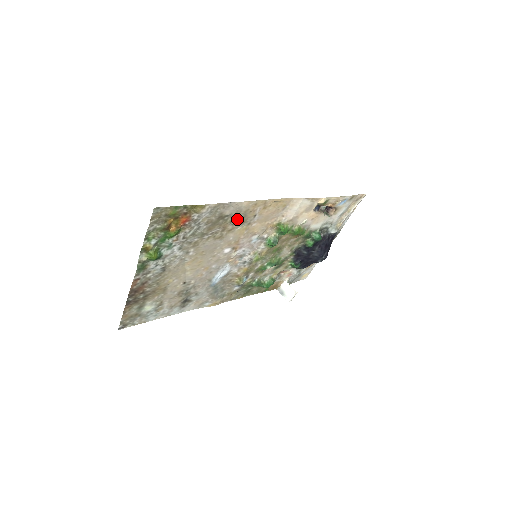
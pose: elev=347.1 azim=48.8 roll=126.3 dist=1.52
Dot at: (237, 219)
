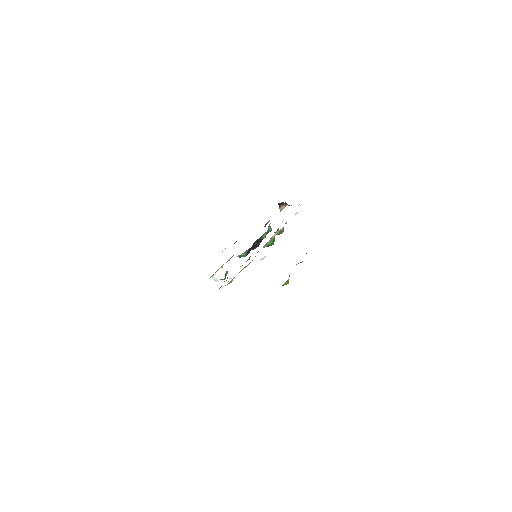
Dot at: occluded
